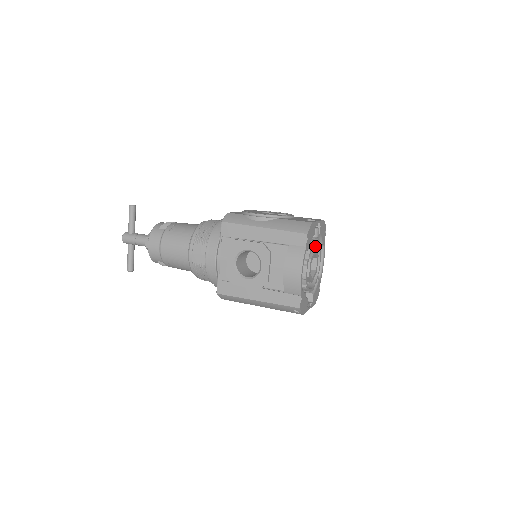
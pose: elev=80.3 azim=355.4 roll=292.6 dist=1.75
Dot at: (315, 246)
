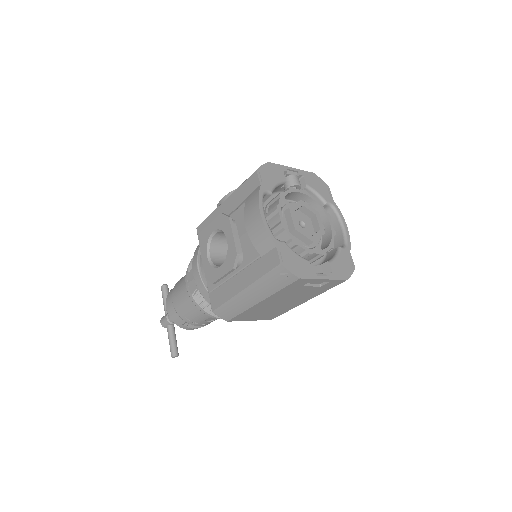
Dot at: (312, 205)
